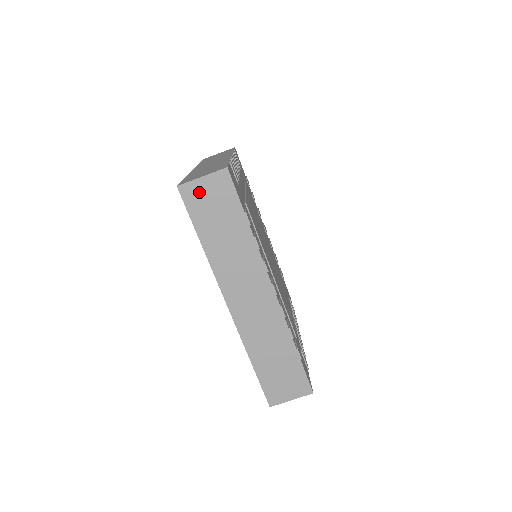
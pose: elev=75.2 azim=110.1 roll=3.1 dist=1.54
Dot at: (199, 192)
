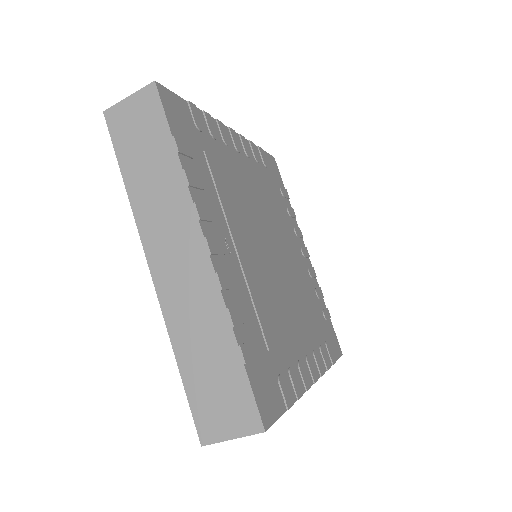
Dot at: (125, 116)
